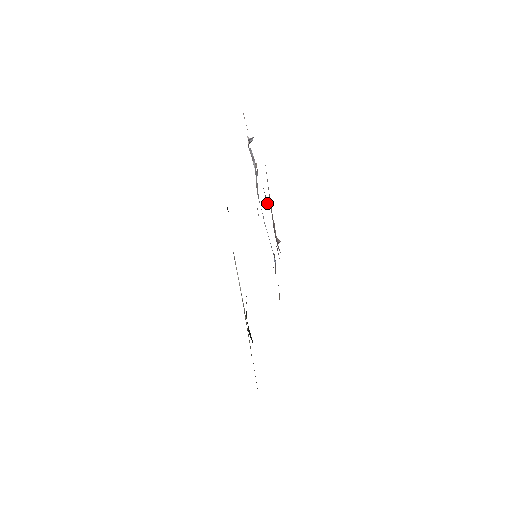
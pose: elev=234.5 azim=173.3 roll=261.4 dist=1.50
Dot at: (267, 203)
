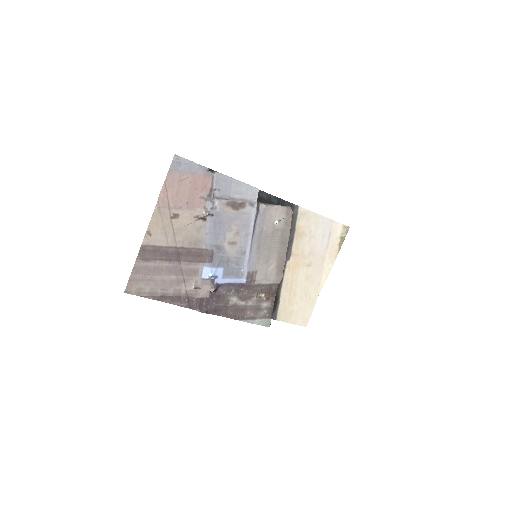
Dot at: (184, 274)
